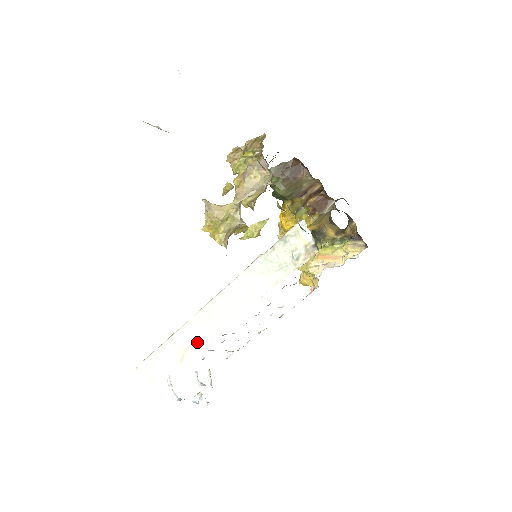
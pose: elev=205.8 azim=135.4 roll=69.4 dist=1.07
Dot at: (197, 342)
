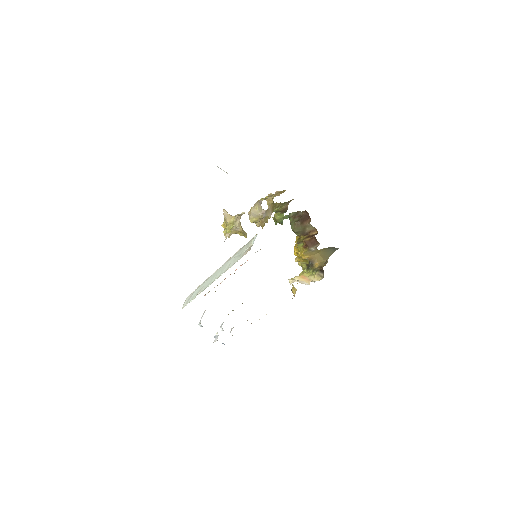
Dot at: (206, 286)
